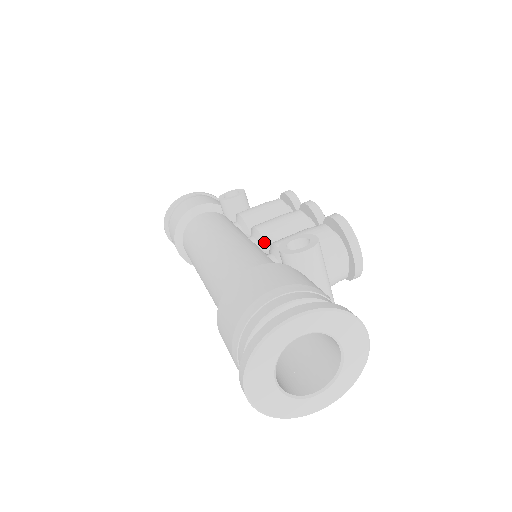
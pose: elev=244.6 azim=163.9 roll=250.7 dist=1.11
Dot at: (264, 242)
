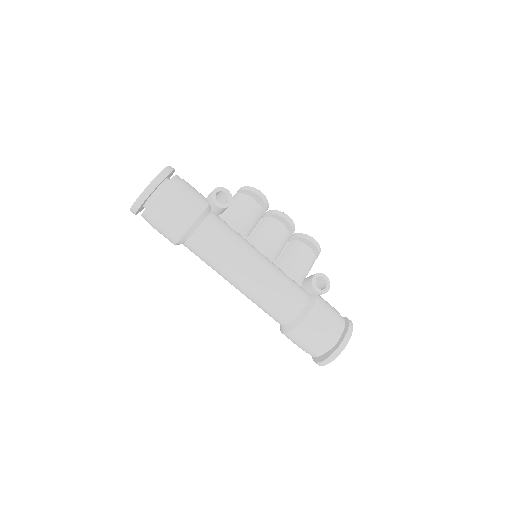
Dot at: (274, 258)
